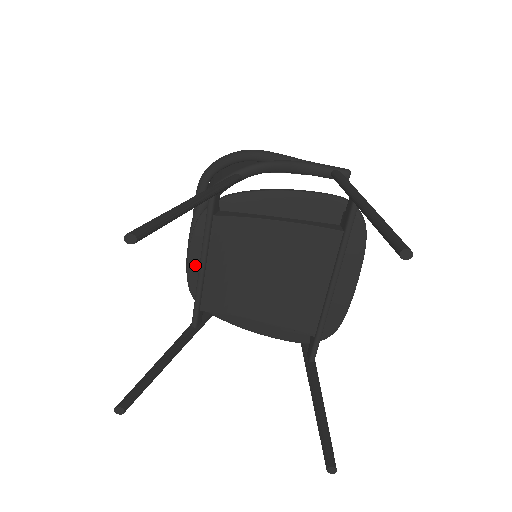
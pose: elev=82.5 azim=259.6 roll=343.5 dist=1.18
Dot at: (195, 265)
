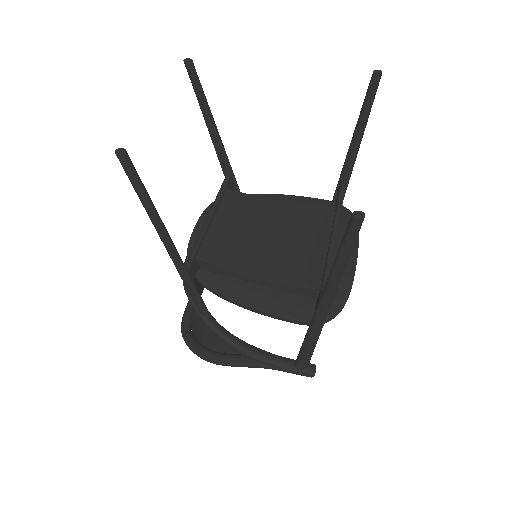
Dot at: (199, 233)
